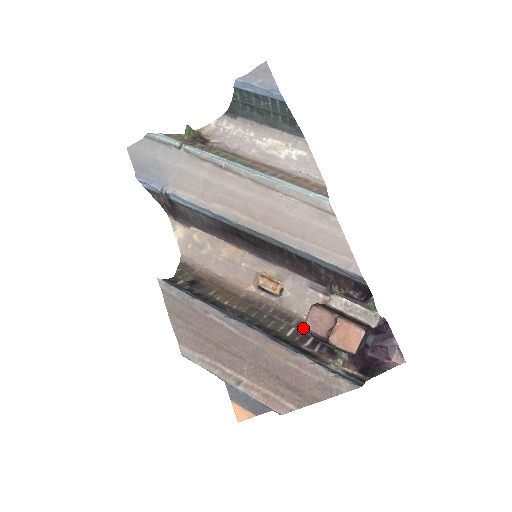
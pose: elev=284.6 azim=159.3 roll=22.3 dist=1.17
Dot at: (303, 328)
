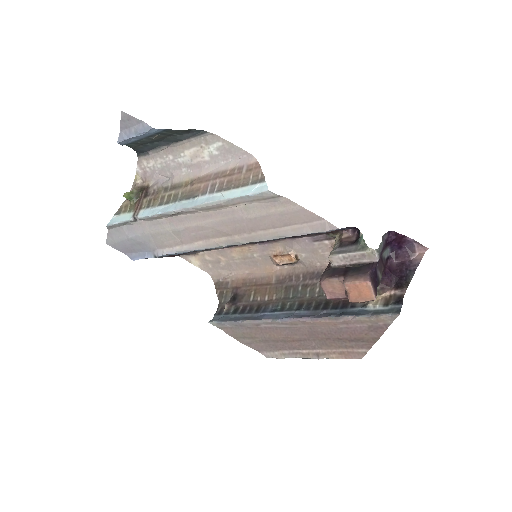
Dot at: occluded
